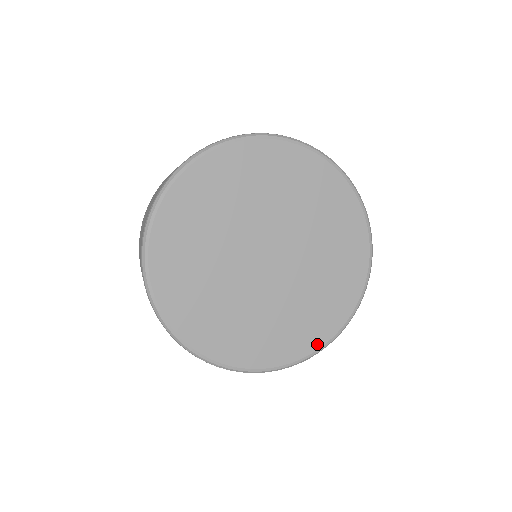
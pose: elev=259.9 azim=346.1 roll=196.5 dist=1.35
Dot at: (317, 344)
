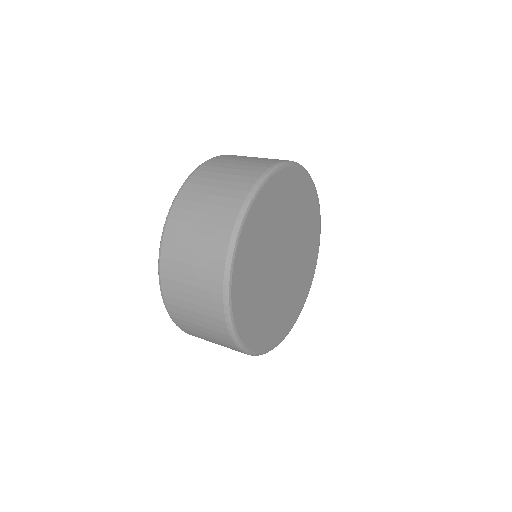
Dot at: (314, 268)
